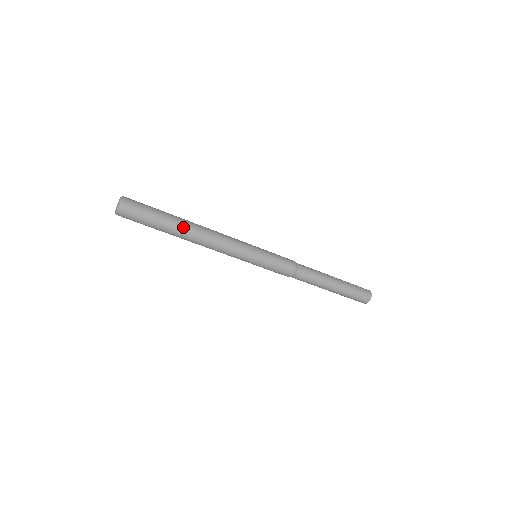
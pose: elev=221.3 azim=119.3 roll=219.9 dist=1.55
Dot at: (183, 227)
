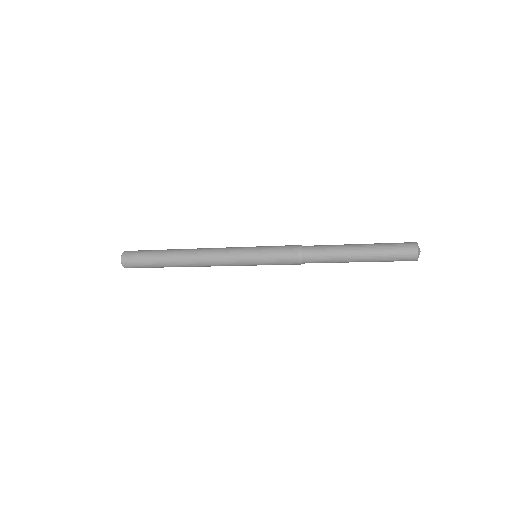
Dot at: (174, 254)
